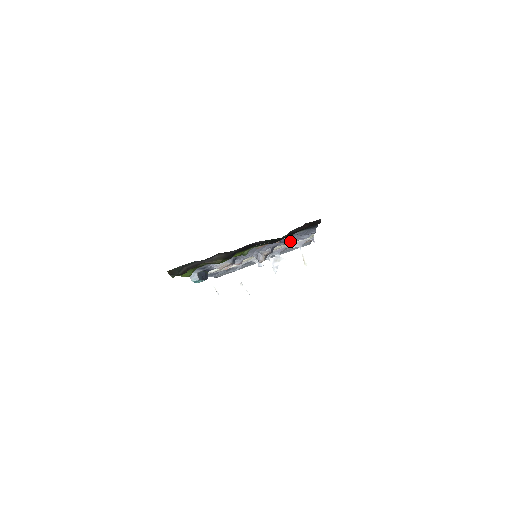
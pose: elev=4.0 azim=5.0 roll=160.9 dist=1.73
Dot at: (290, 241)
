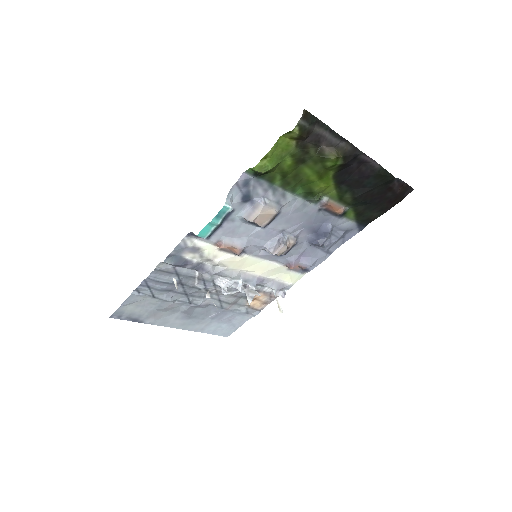
Dot at: (324, 238)
